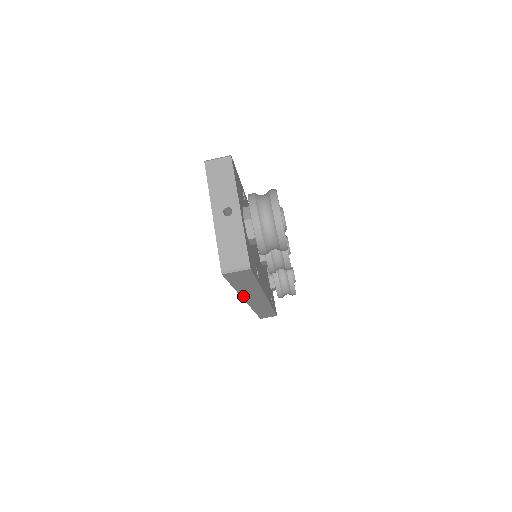
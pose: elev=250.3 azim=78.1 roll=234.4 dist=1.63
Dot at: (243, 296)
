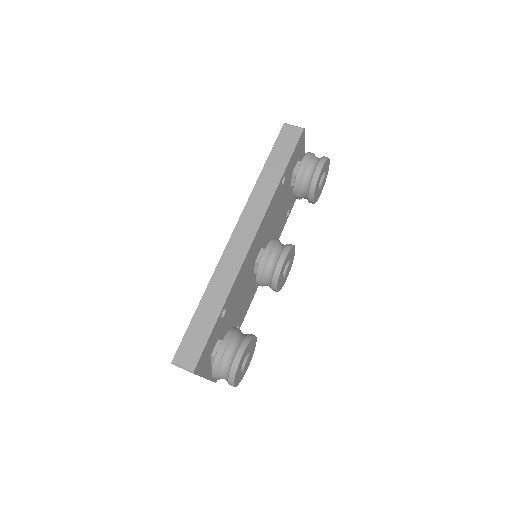
Dot at: (249, 202)
